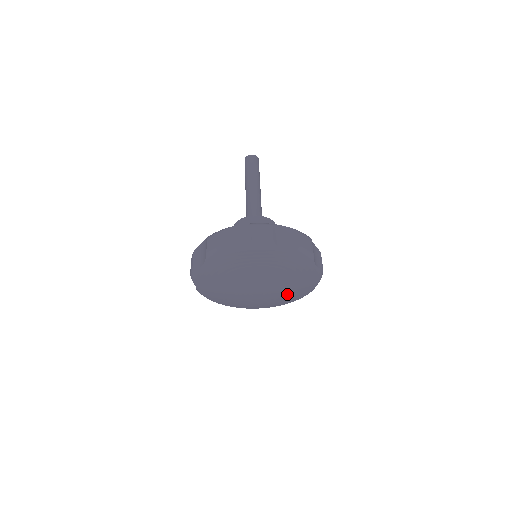
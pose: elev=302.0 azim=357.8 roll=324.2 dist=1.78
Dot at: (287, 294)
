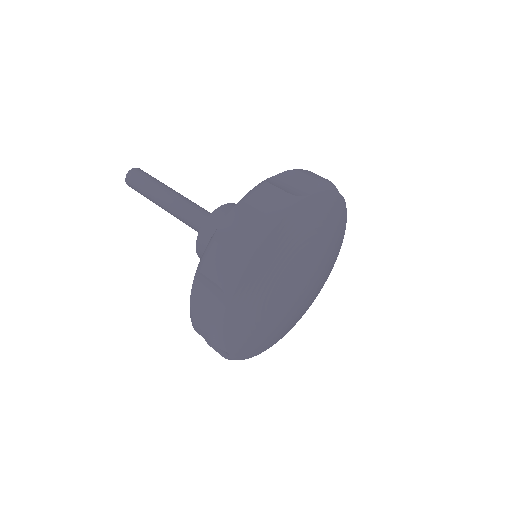
Dot at: (328, 265)
